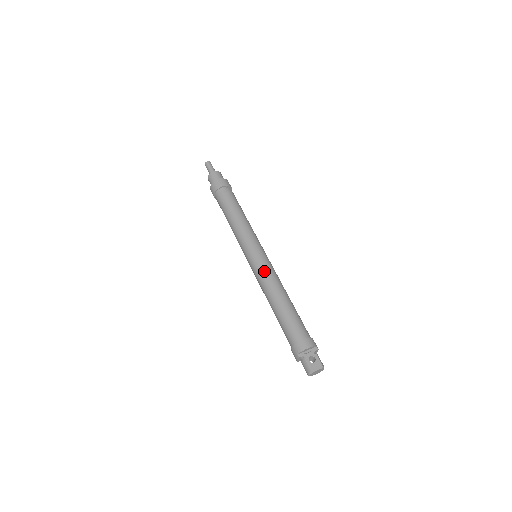
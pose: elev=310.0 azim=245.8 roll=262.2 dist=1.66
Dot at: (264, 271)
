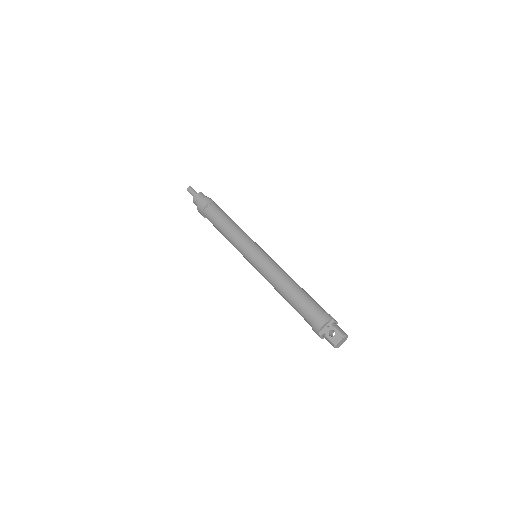
Dot at: (264, 269)
